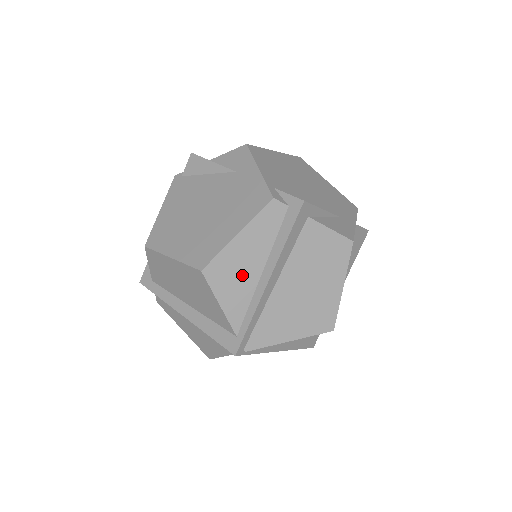
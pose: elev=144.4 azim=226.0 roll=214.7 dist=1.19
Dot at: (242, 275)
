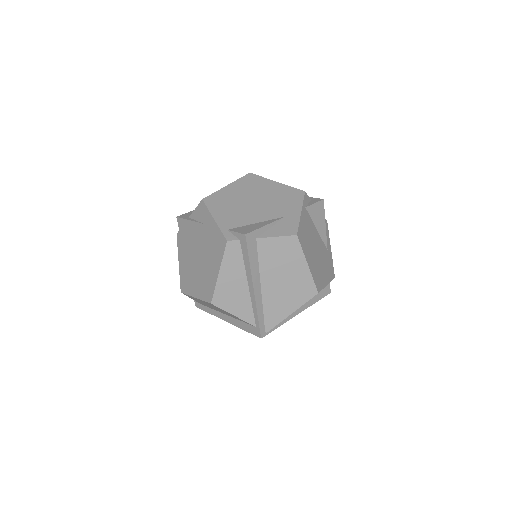
Dot at: (237, 293)
